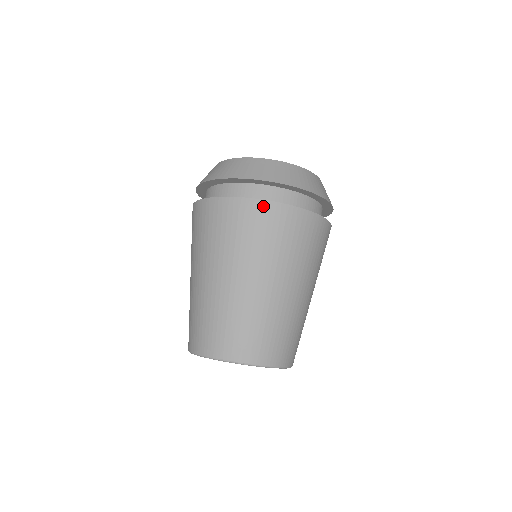
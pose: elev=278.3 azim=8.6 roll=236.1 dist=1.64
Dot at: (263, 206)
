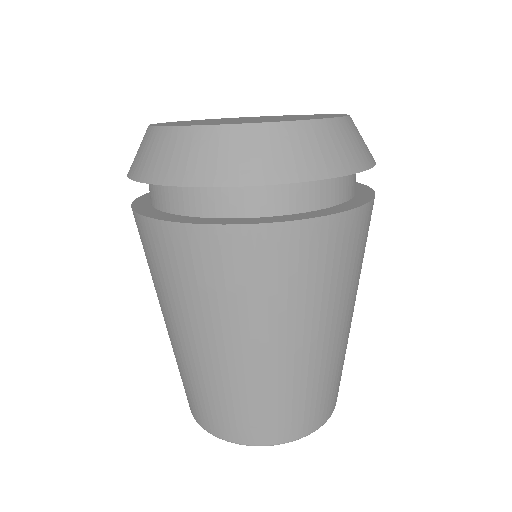
Dot at: (187, 234)
